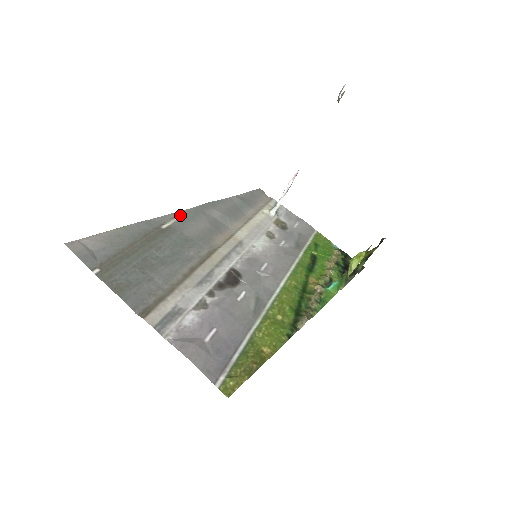
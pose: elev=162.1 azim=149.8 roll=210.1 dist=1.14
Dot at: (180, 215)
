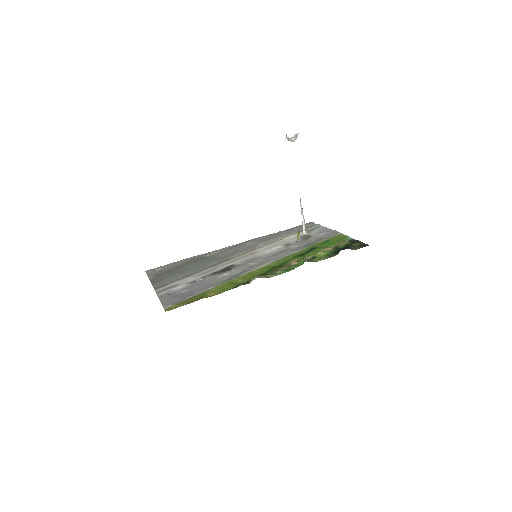
Dot at: (224, 249)
